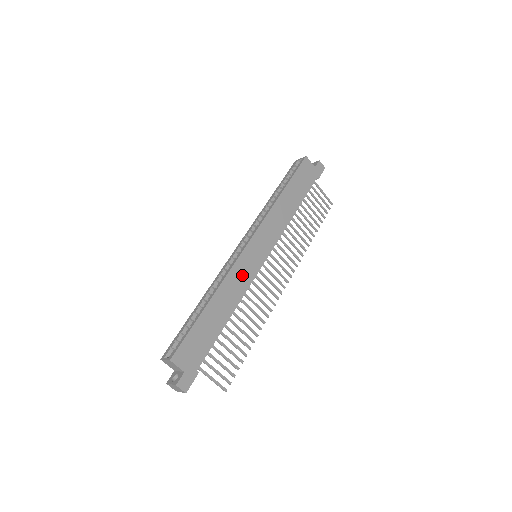
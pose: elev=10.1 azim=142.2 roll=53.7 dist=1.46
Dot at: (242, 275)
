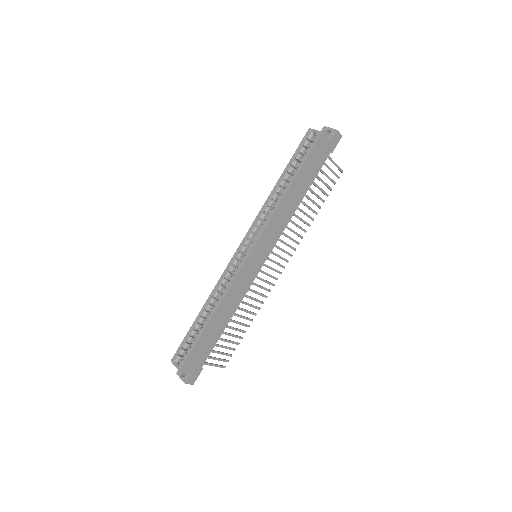
Dot at: (242, 284)
